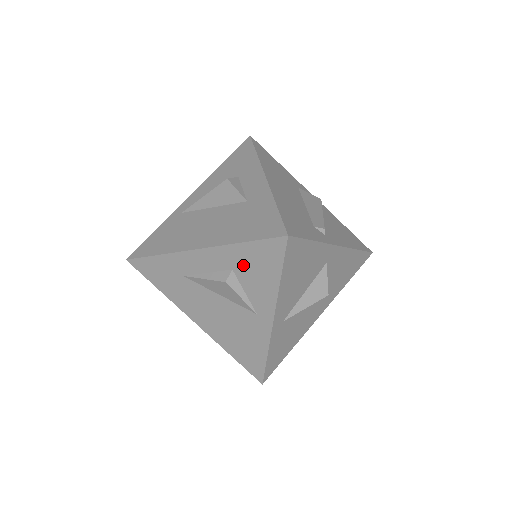
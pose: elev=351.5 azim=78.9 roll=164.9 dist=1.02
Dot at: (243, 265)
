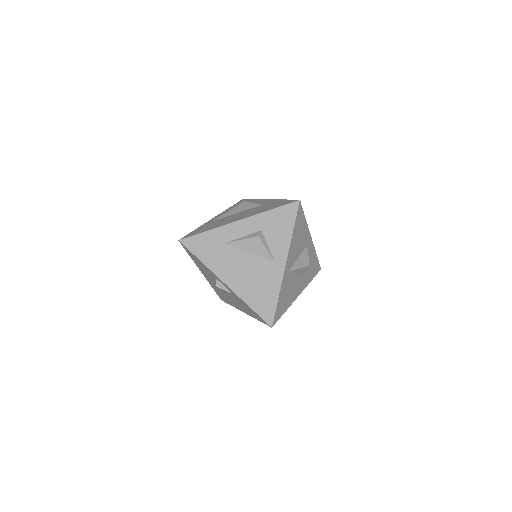
Dot at: (269, 225)
